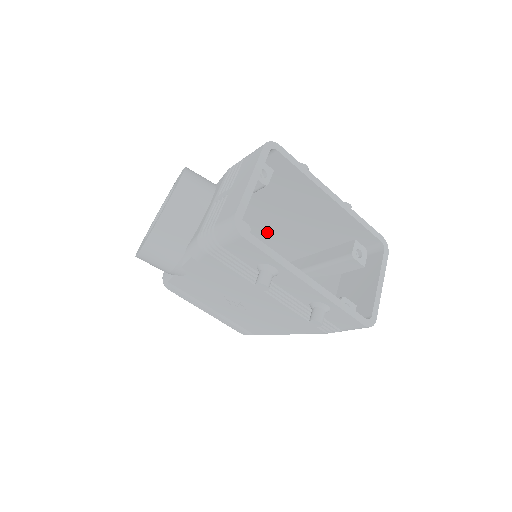
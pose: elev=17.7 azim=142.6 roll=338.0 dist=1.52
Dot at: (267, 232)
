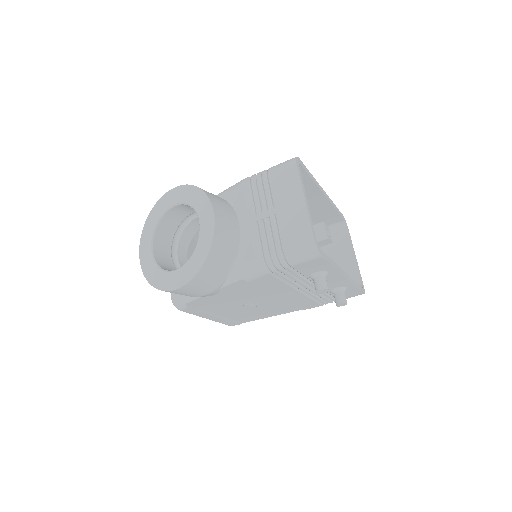
Dot at: occluded
